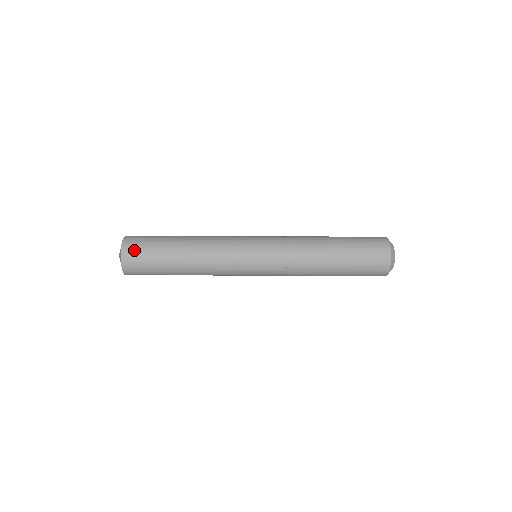
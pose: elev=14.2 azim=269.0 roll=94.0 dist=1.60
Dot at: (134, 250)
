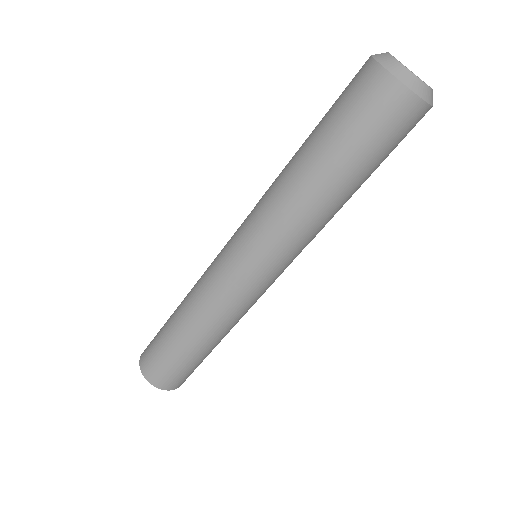
Dot at: (147, 349)
